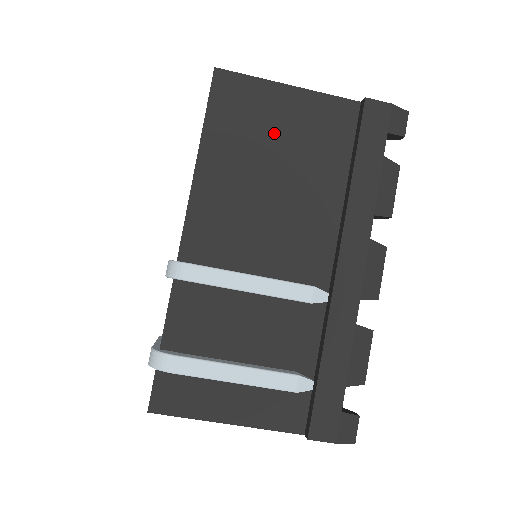
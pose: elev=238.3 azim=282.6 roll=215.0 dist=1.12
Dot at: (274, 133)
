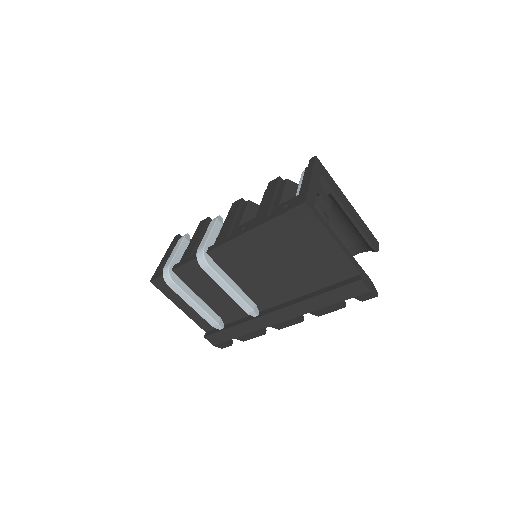
Dot at: (303, 250)
